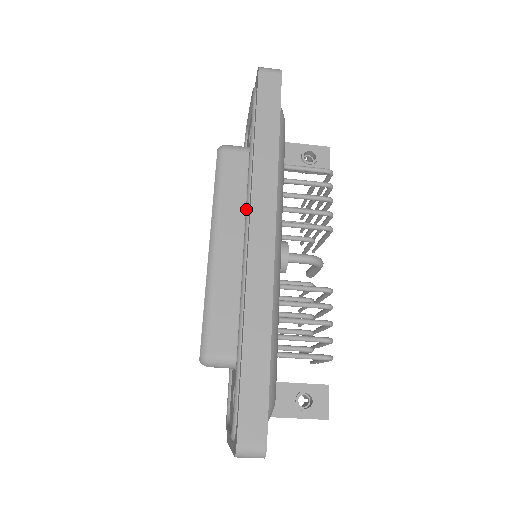
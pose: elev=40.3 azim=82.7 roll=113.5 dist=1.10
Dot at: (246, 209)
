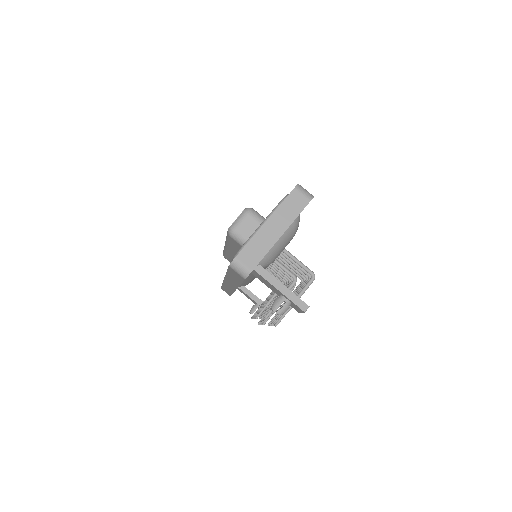
Dot at: occluded
